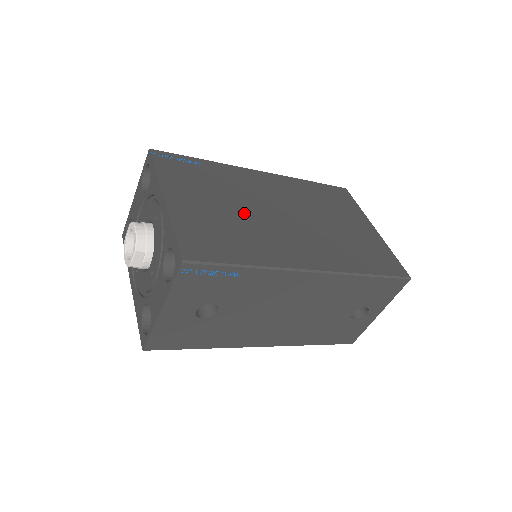
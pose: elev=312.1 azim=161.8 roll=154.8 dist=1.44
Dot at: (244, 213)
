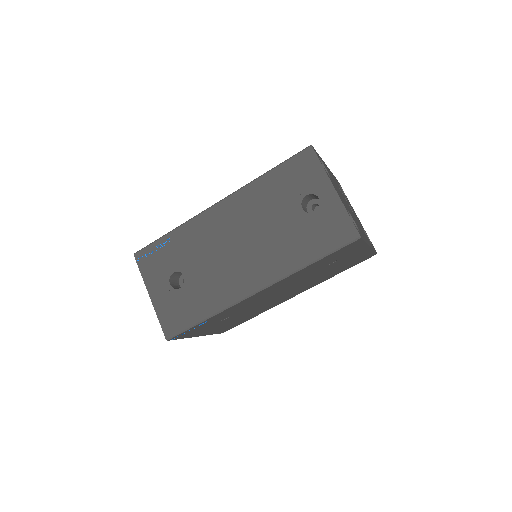
Dot at: occluded
